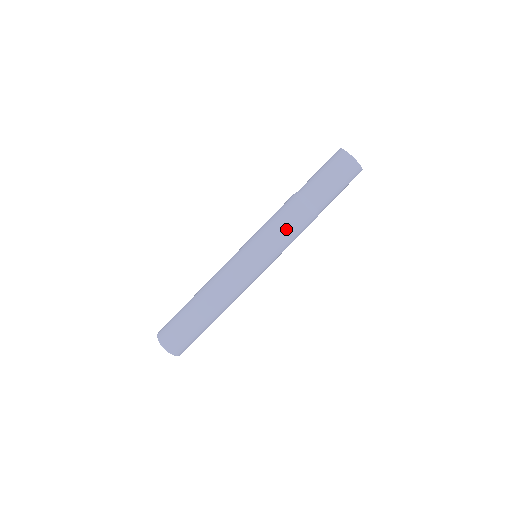
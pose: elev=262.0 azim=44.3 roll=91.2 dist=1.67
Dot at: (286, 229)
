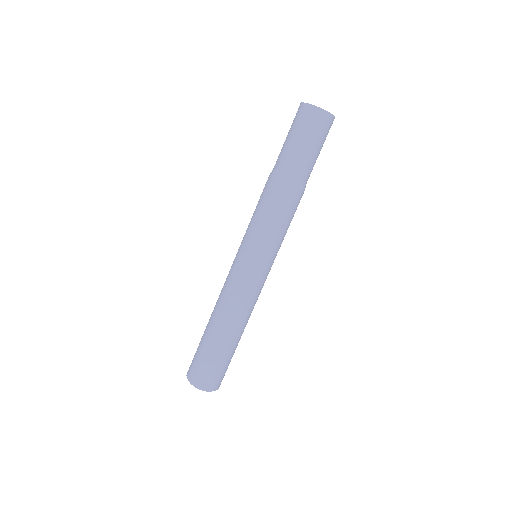
Dot at: (272, 214)
